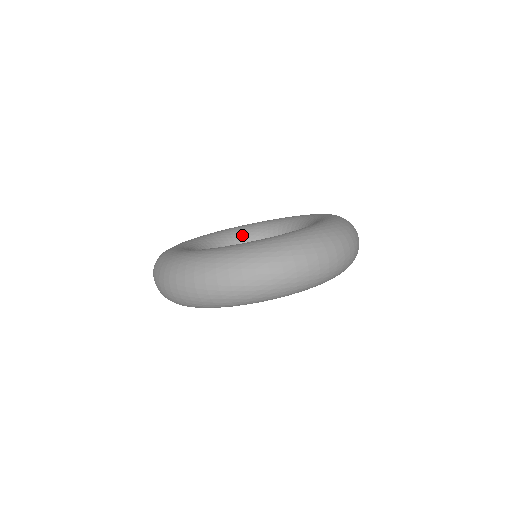
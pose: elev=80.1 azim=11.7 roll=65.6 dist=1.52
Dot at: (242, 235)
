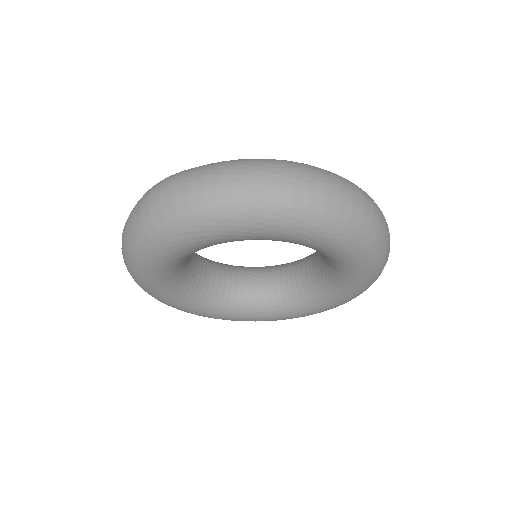
Dot at: (202, 257)
